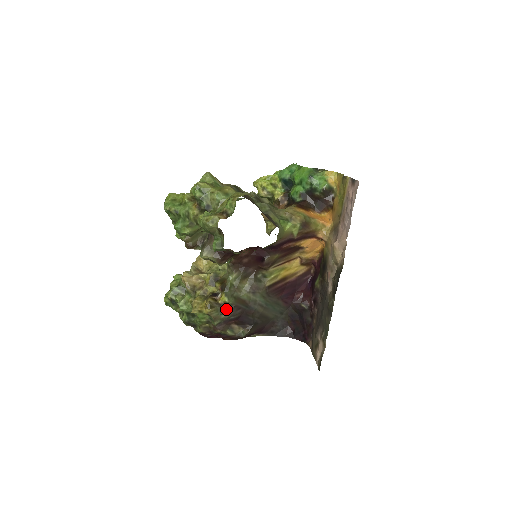
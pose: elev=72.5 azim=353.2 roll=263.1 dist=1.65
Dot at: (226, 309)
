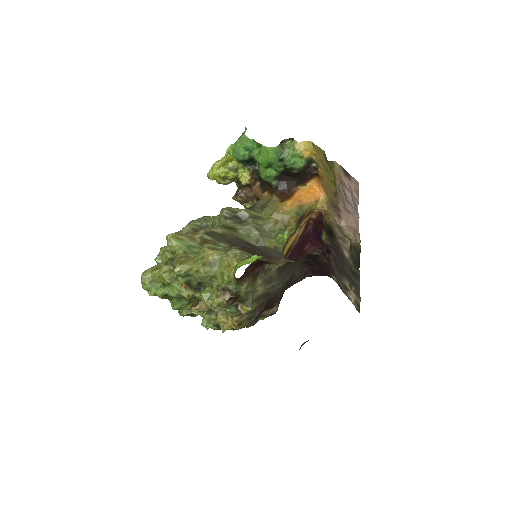
Dot at: (253, 314)
